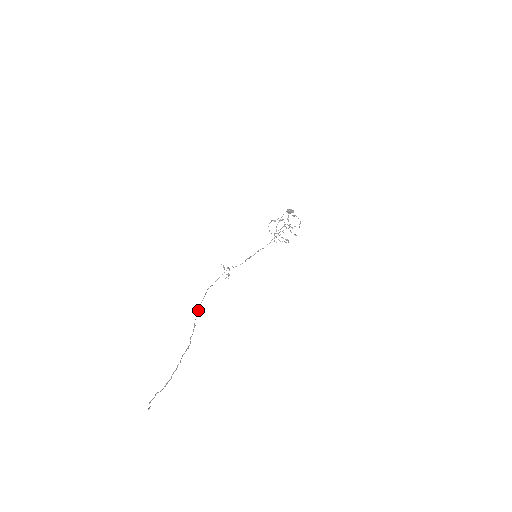
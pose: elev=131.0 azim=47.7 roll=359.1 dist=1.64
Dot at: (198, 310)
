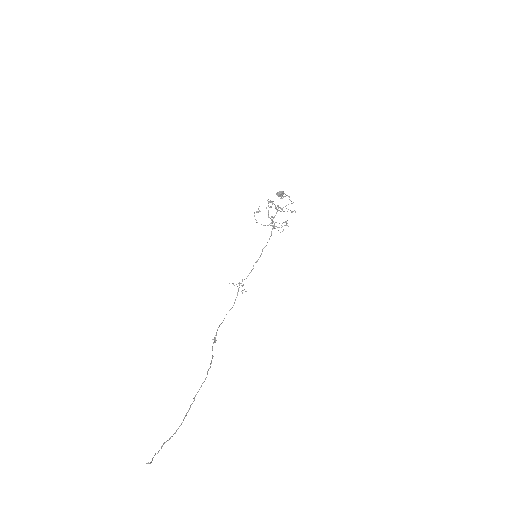
Dot at: occluded
